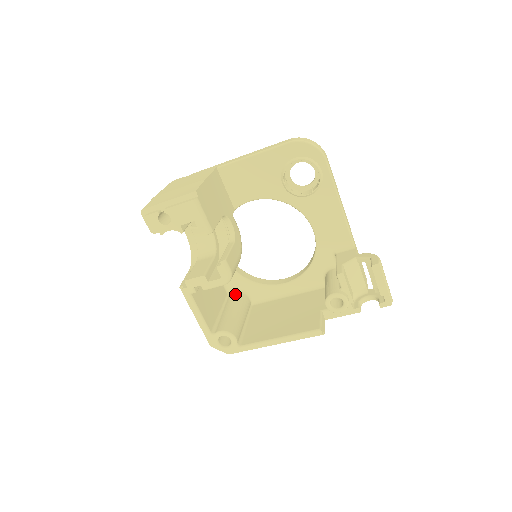
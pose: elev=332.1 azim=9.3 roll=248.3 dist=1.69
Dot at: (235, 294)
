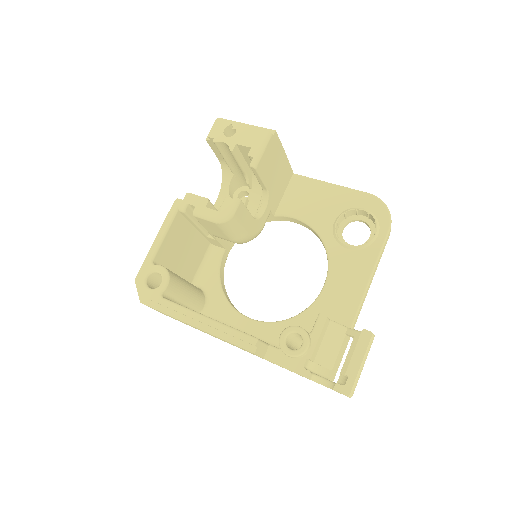
Dot at: occluded
